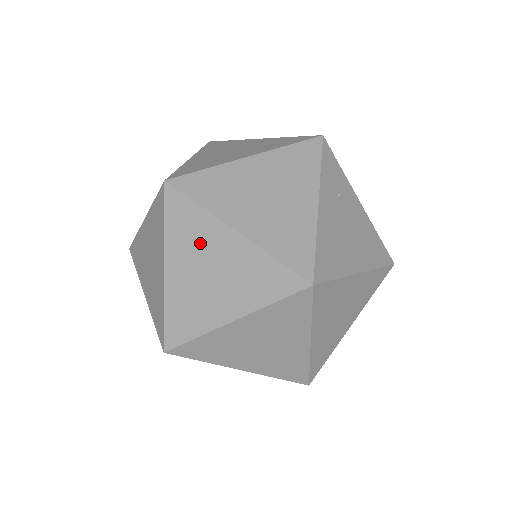
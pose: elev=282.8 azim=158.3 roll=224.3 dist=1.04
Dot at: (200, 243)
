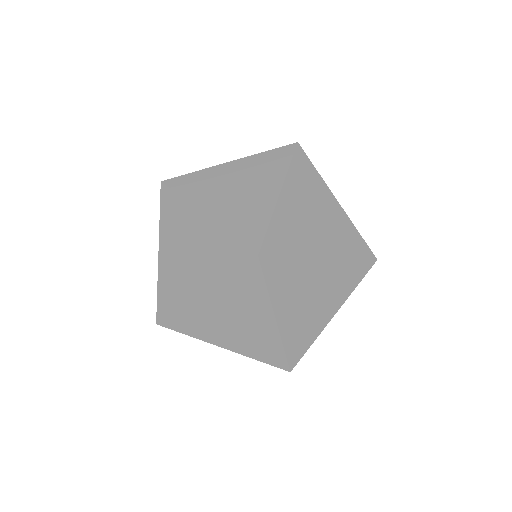
Dot at: (245, 304)
